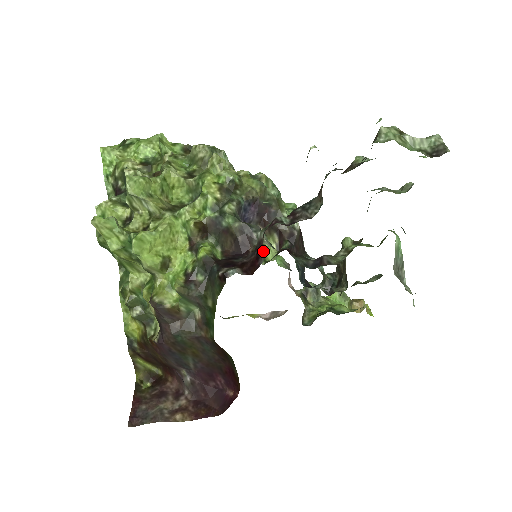
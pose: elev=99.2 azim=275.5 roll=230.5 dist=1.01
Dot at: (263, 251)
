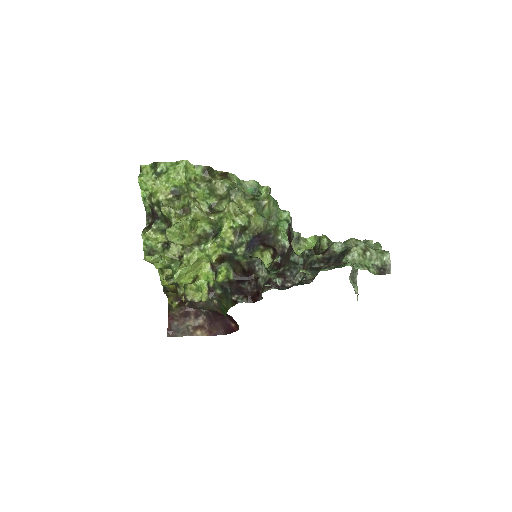
Dot at: occluded
